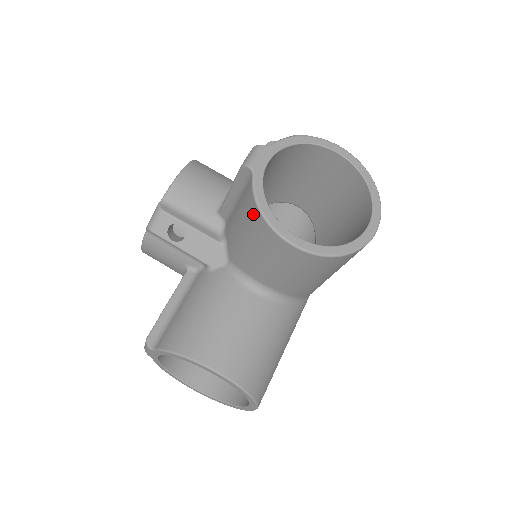
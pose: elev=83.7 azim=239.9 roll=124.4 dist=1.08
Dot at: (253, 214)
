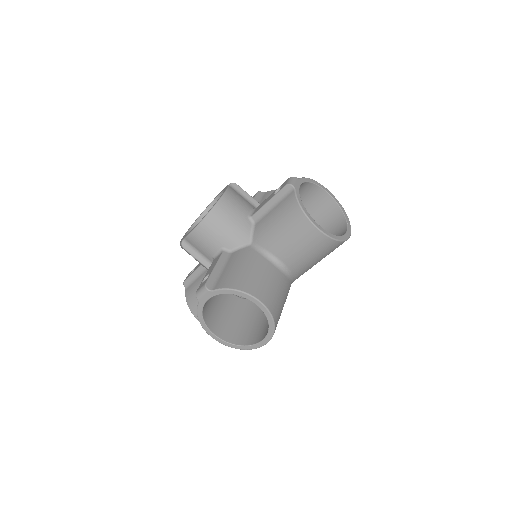
Dot at: occluded
